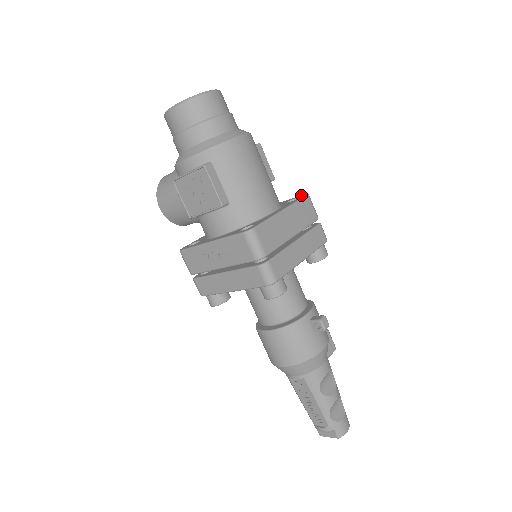
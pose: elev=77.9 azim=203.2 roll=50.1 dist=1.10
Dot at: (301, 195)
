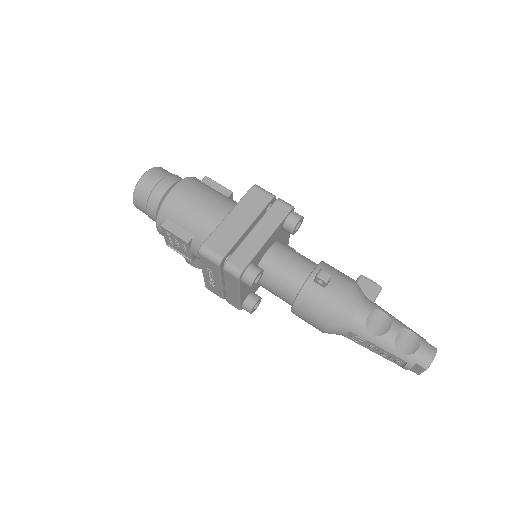
Dot at: occluded
